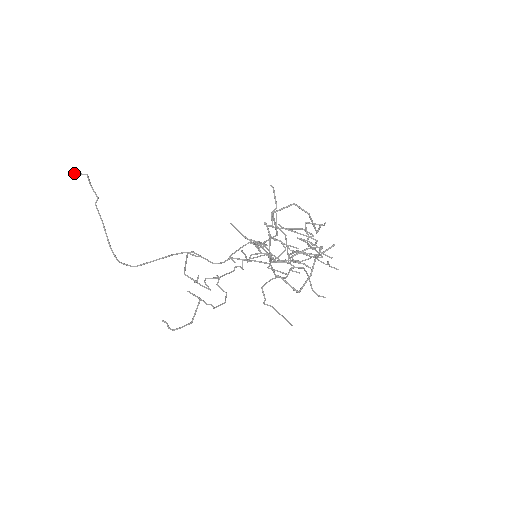
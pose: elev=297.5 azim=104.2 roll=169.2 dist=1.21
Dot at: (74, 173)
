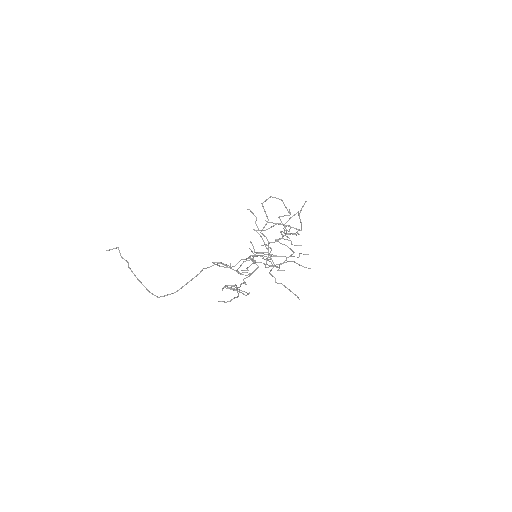
Dot at: (107, 250)
